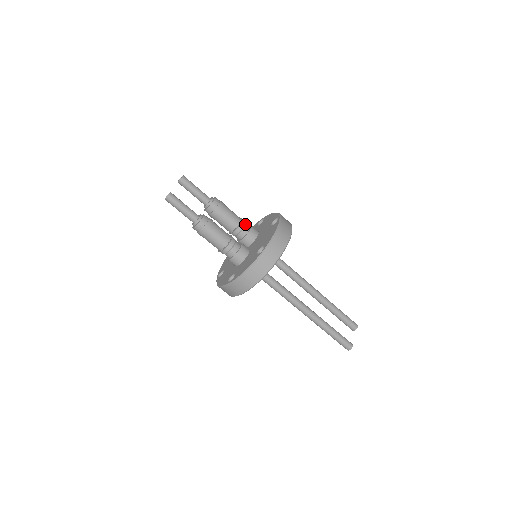
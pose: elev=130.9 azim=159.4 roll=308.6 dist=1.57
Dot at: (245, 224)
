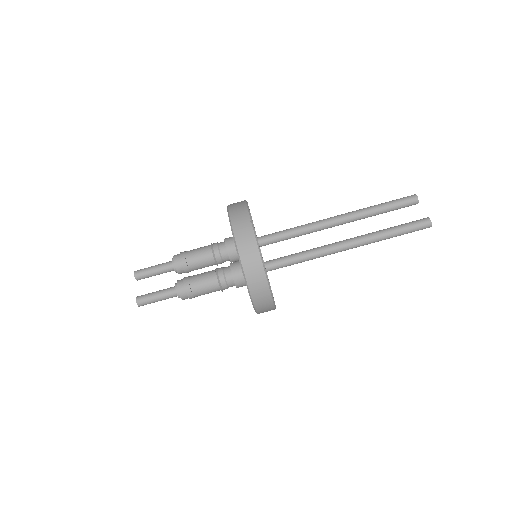
Dot at: (218, 245)
